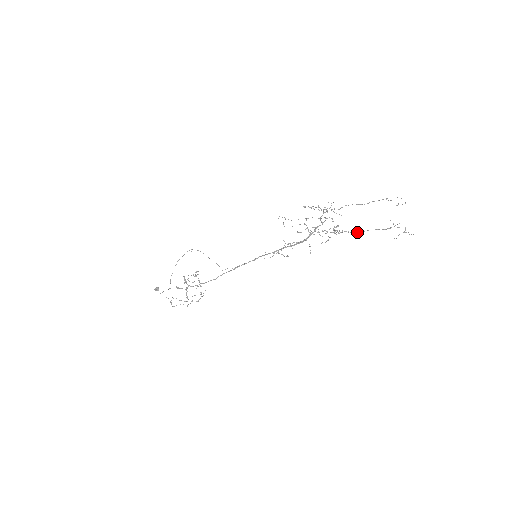
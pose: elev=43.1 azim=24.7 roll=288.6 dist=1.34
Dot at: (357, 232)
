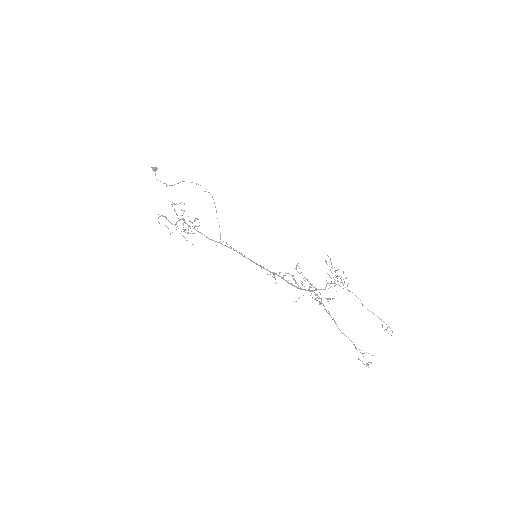
Dot at: occluded
